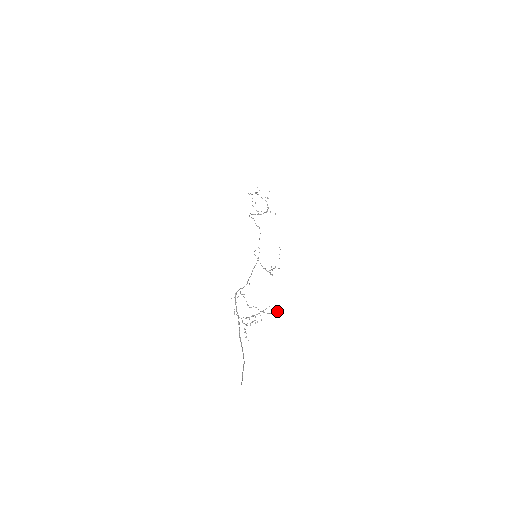
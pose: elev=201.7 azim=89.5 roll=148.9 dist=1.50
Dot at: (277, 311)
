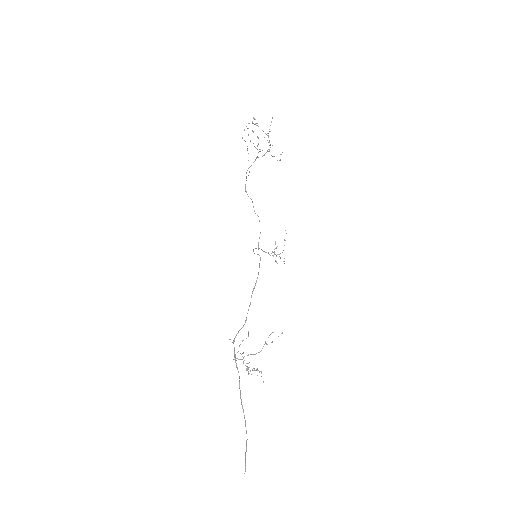
Dot at: (282, 333)
